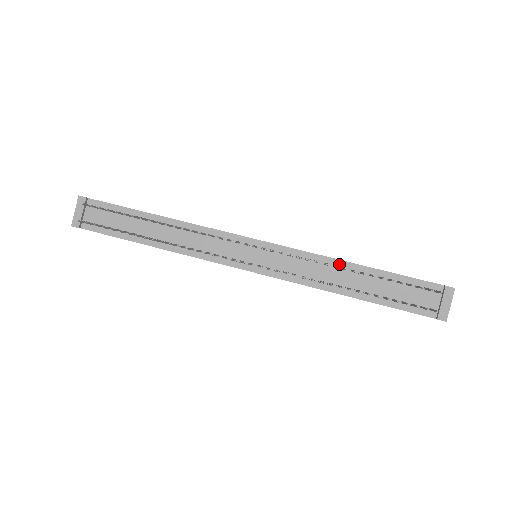
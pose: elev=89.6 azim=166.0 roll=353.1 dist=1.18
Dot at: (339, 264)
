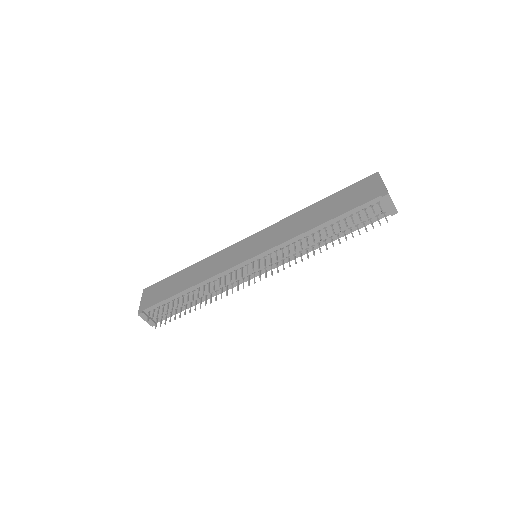
Dot at: (308, 234)
